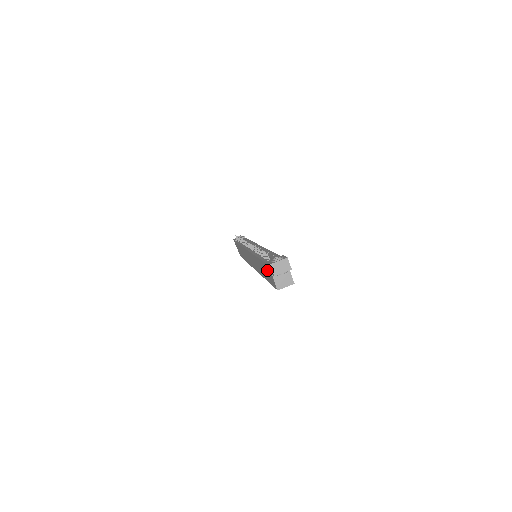
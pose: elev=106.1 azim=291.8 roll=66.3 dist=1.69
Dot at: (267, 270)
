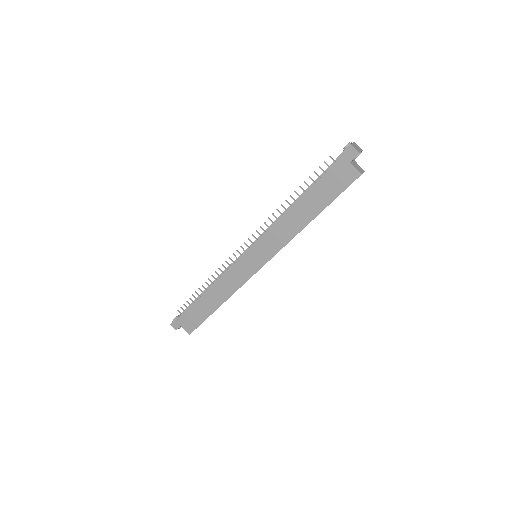
Dot at: (333, 176)
